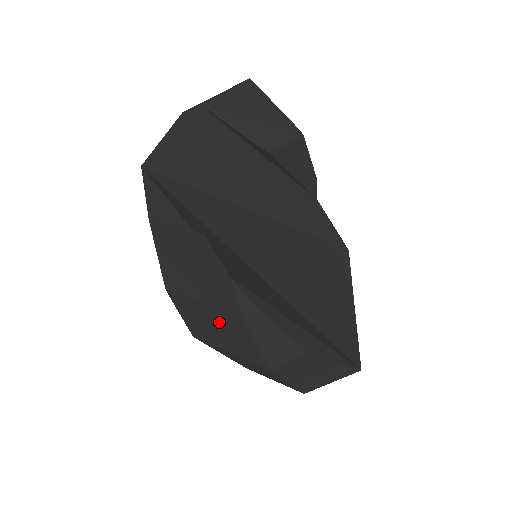
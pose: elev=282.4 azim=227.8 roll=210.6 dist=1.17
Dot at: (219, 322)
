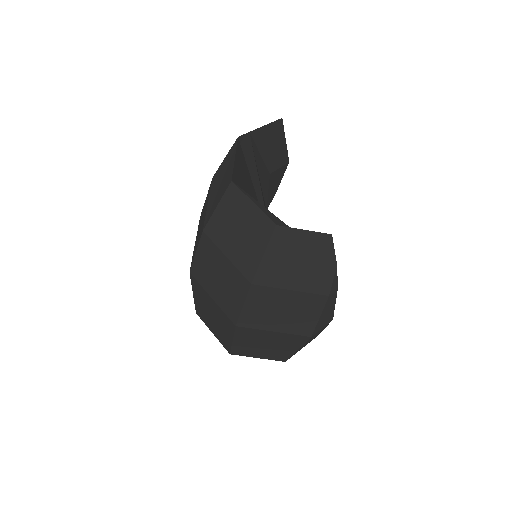
Dot at: (294, 304)
